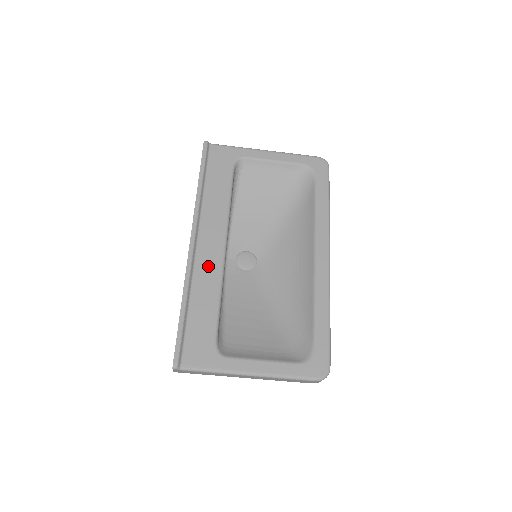
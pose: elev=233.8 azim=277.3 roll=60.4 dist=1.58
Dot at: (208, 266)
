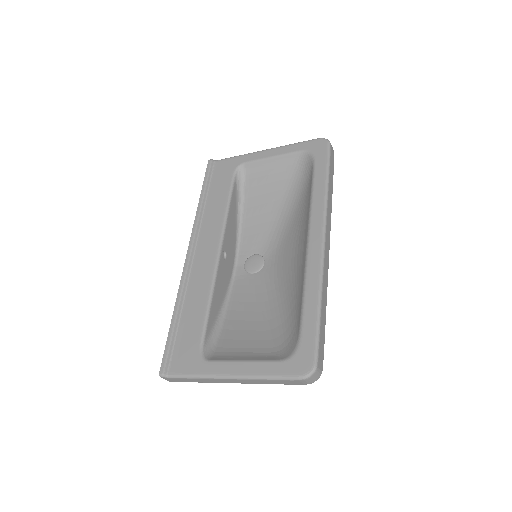
Dot at: (201, 274)
